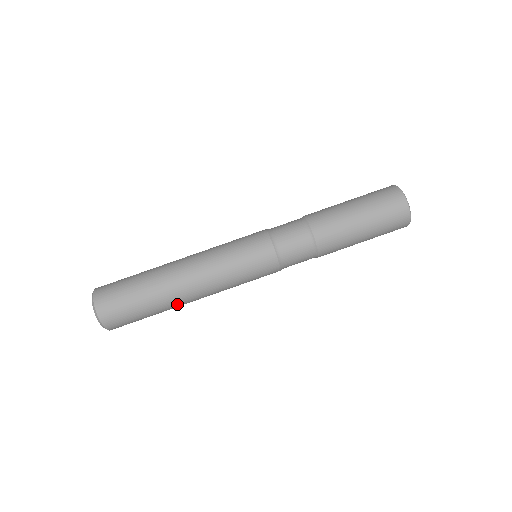
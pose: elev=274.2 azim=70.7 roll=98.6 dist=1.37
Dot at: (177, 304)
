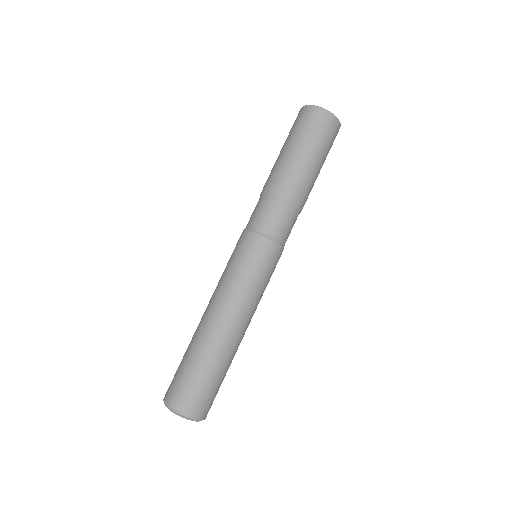
Dot at: (237, 349)
